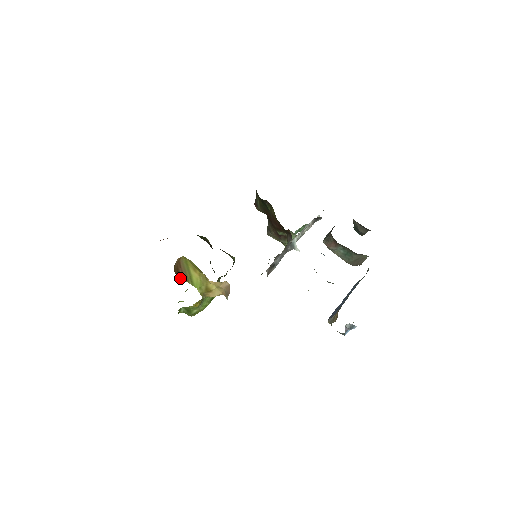
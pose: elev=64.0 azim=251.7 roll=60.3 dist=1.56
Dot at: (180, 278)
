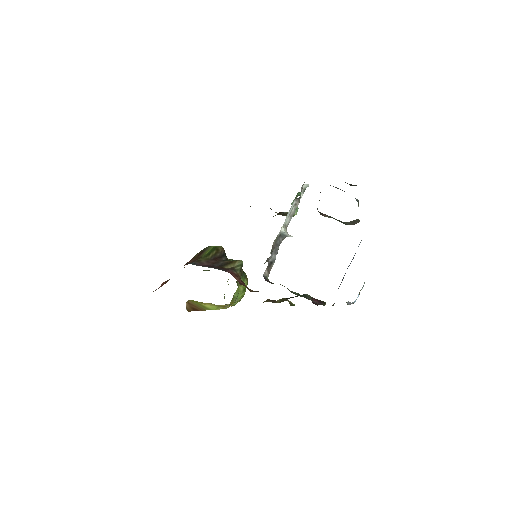
Dot at: (198, 310)
